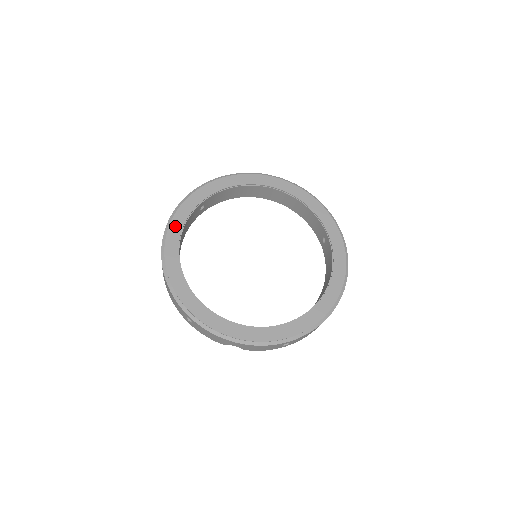
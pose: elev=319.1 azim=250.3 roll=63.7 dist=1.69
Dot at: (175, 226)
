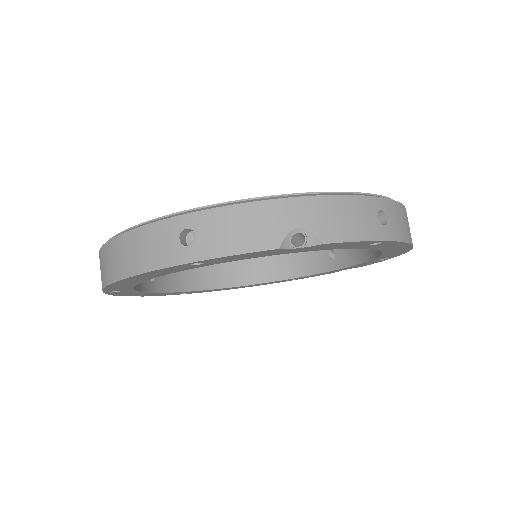
Dot at: occluded
